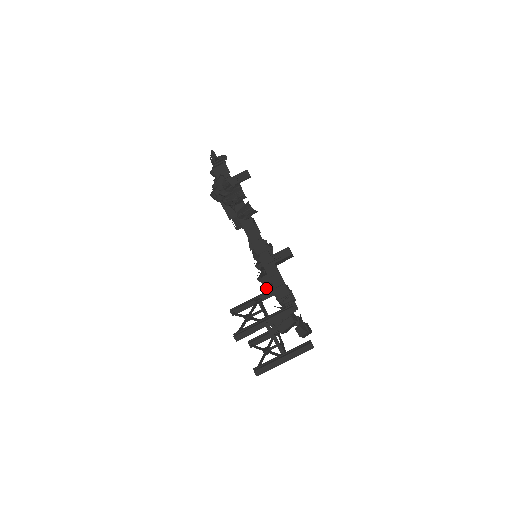
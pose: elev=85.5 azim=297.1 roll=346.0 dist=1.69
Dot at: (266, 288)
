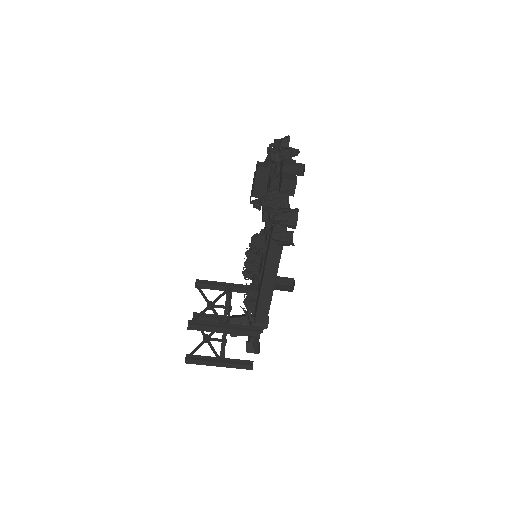
Dot at: (247, 300)
